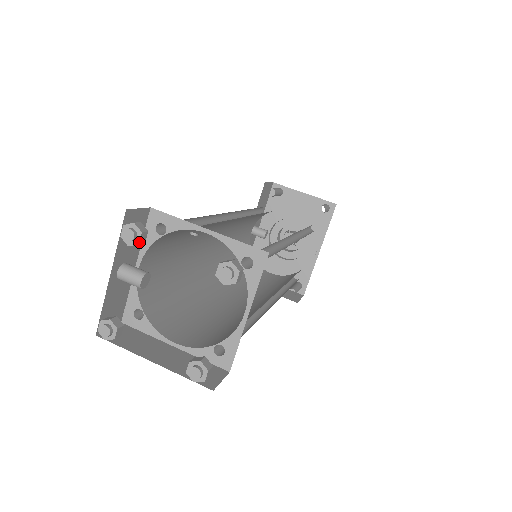
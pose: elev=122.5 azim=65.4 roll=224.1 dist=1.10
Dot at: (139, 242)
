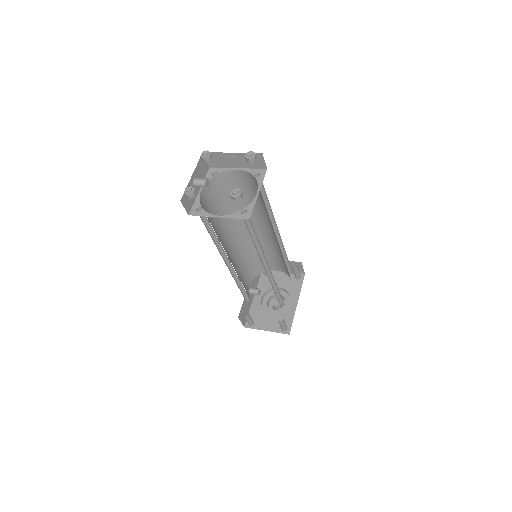
Dot at: (209, 156)
